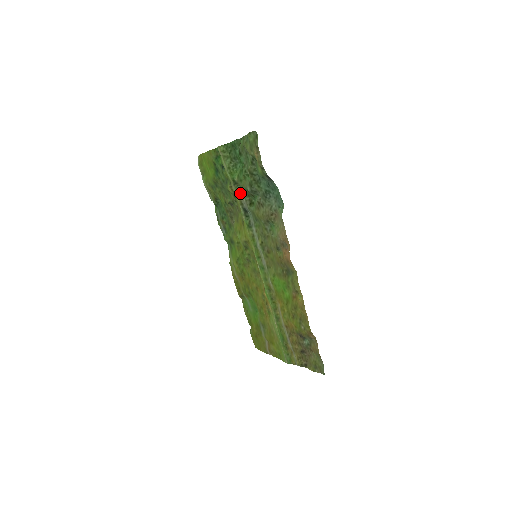
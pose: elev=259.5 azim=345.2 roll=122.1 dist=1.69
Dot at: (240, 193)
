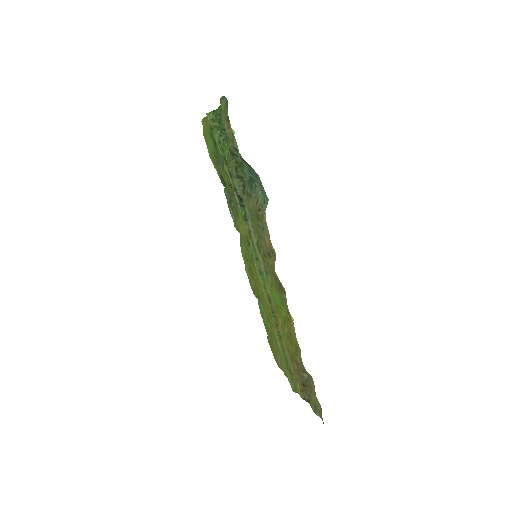
Dot at: (232, 176)
